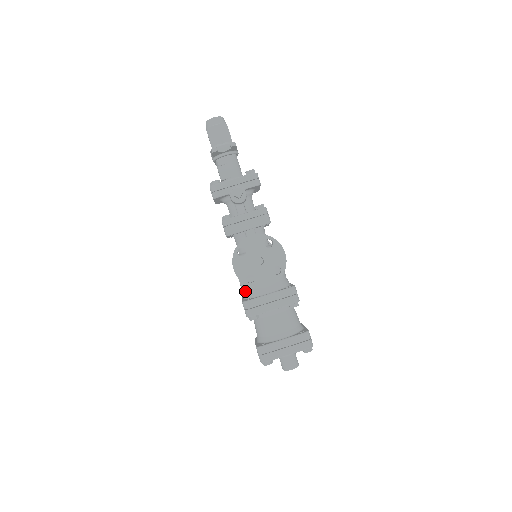
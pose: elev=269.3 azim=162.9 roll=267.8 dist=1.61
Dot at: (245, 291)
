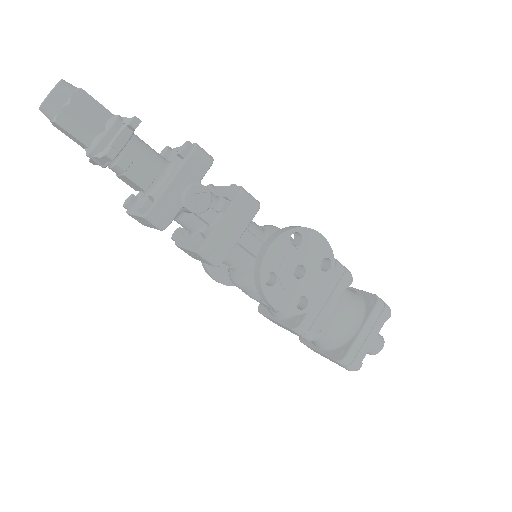
Dot at: occluded
